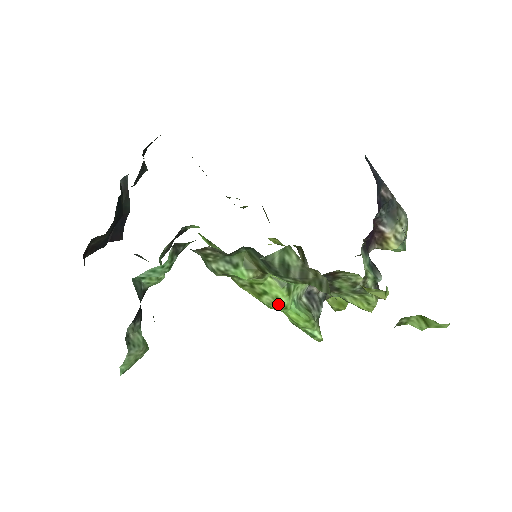
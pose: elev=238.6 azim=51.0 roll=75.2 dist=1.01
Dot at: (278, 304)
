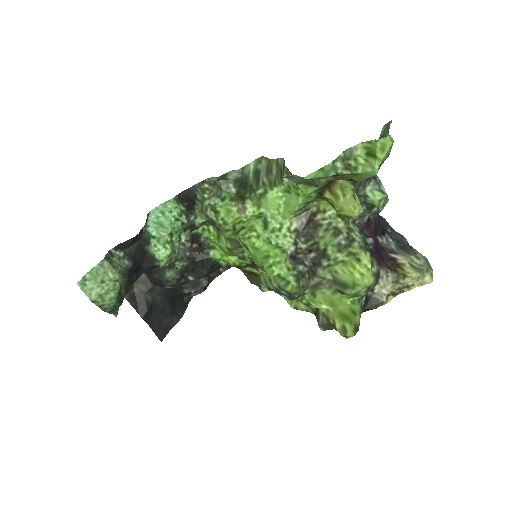
Dot at: (251, 231)
